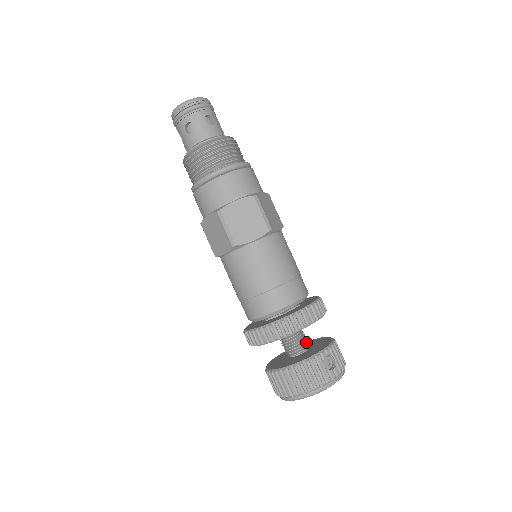
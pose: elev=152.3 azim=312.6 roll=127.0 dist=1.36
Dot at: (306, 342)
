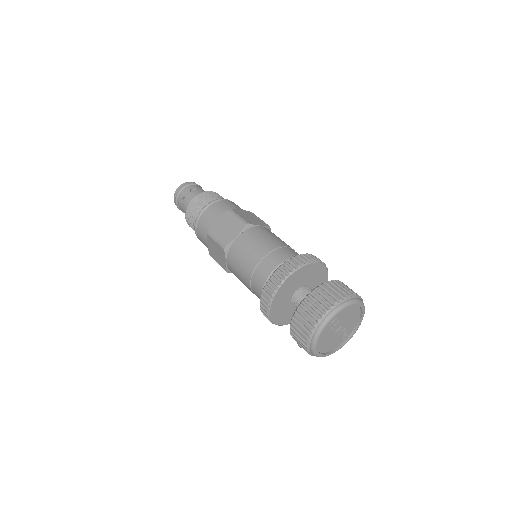
Dot at: occluded
